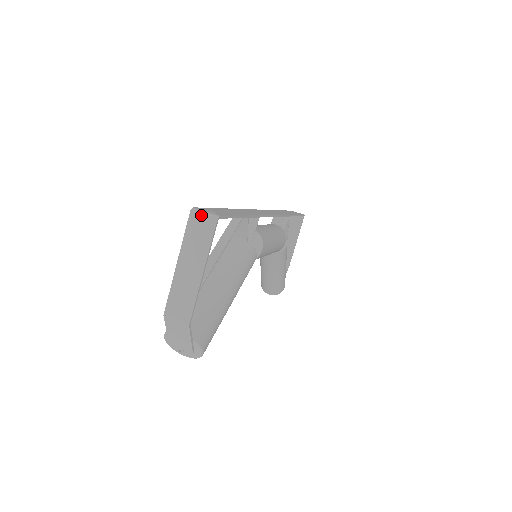
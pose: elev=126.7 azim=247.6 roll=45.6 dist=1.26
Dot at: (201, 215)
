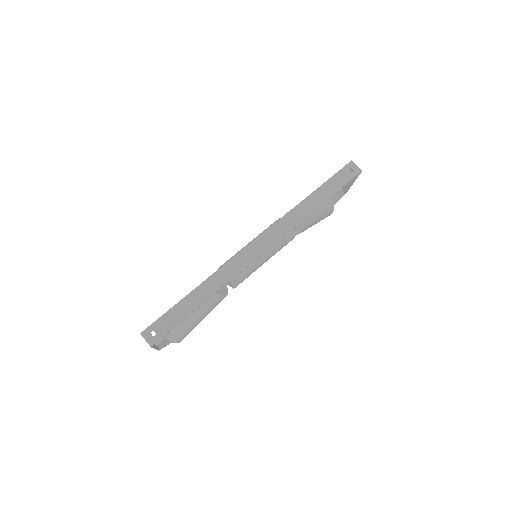
Dot at: occluded
